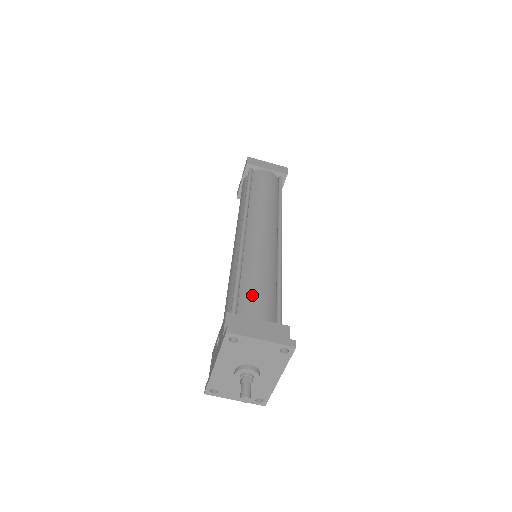
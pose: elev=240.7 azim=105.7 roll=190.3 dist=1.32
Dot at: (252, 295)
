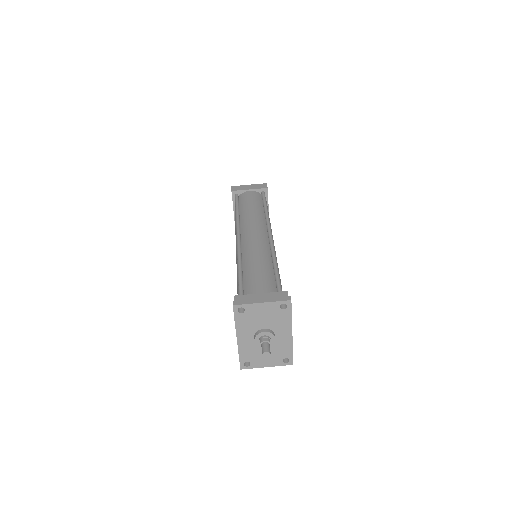
Dot at: (253, 280)
